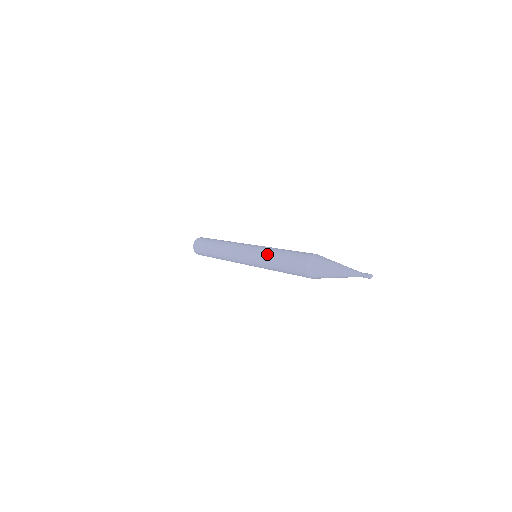
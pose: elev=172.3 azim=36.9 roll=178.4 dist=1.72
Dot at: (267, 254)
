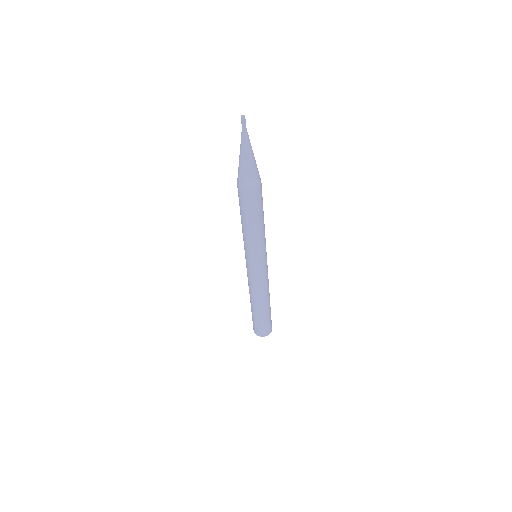
Dot at: occluded
